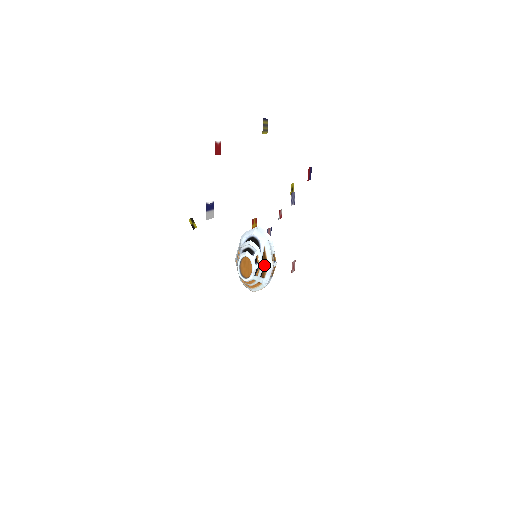
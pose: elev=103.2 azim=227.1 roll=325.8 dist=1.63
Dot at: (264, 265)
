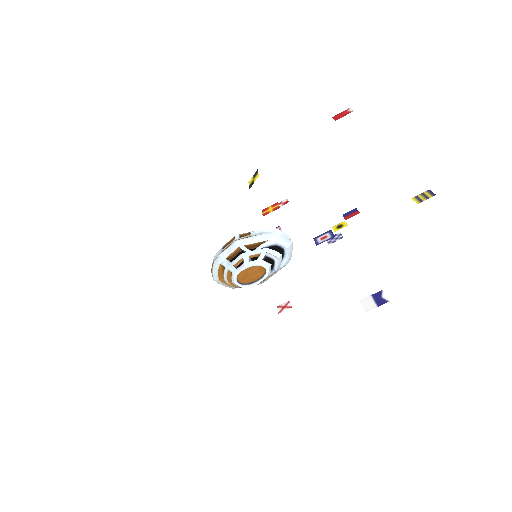
Dot at: occluded
